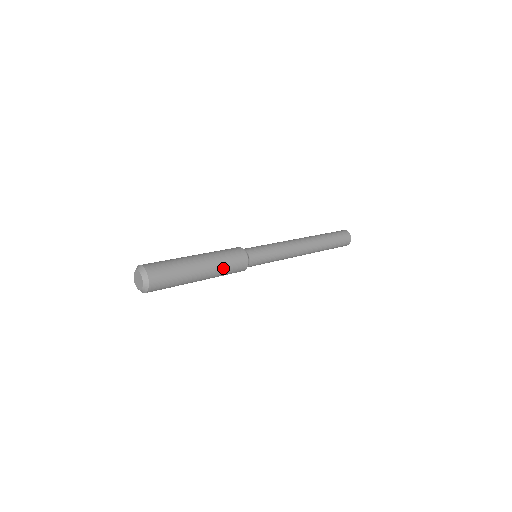
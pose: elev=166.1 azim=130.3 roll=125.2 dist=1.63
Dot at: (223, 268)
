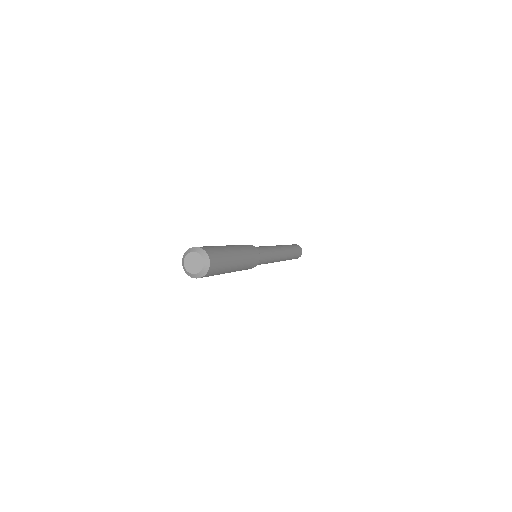
Dot at: (248, 261)
